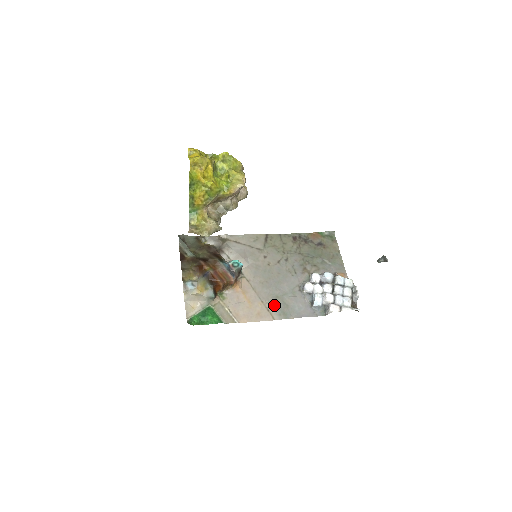
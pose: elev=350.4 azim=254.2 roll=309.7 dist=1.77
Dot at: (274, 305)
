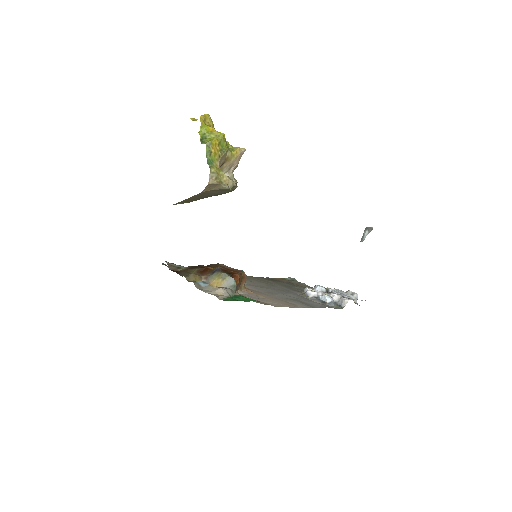
Dot at: (294, 301)
